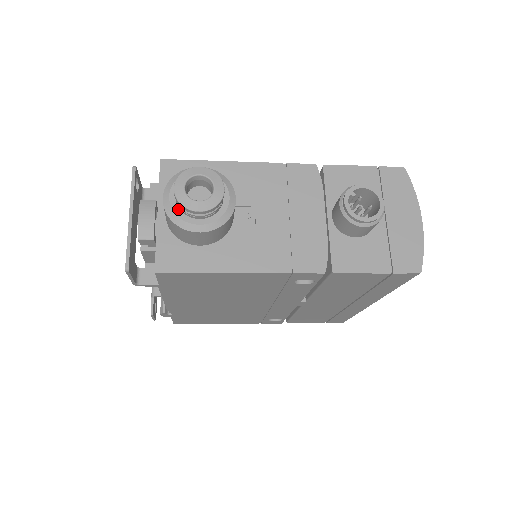
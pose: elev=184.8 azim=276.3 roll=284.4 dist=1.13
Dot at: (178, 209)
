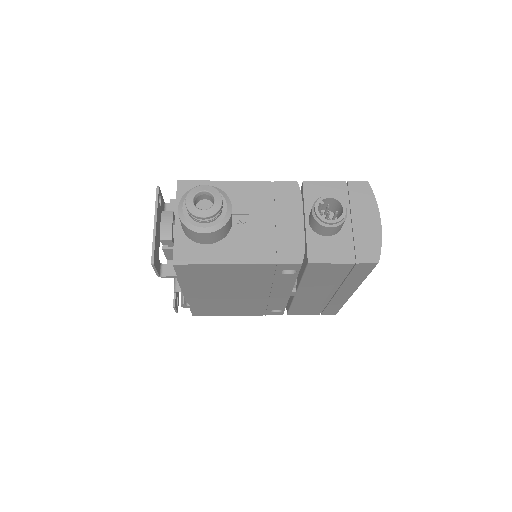
Dot at: (189, 216)
